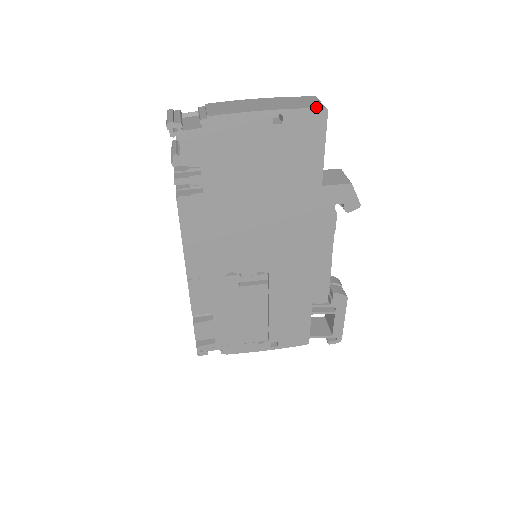
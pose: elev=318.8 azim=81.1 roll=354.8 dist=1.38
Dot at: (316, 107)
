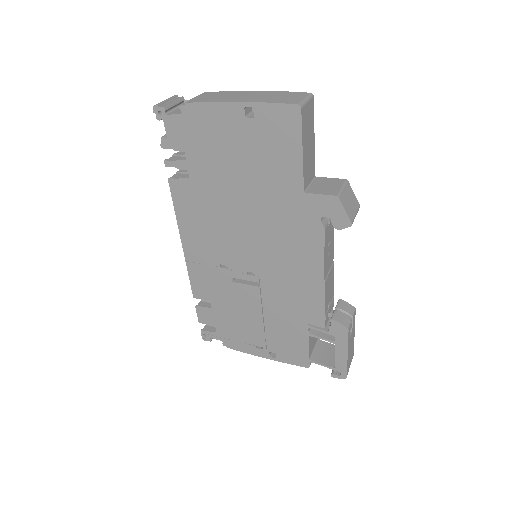
Dot at: (289, 103)
